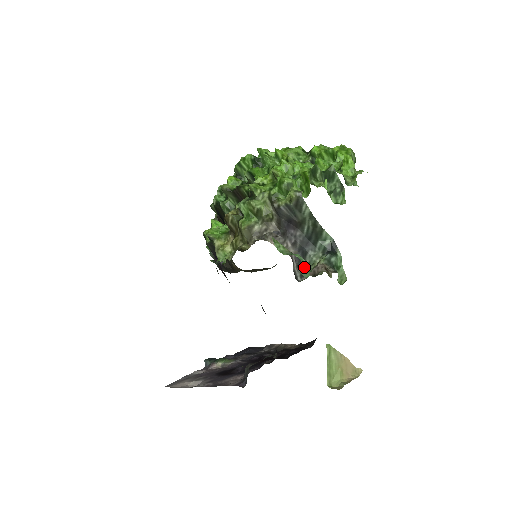
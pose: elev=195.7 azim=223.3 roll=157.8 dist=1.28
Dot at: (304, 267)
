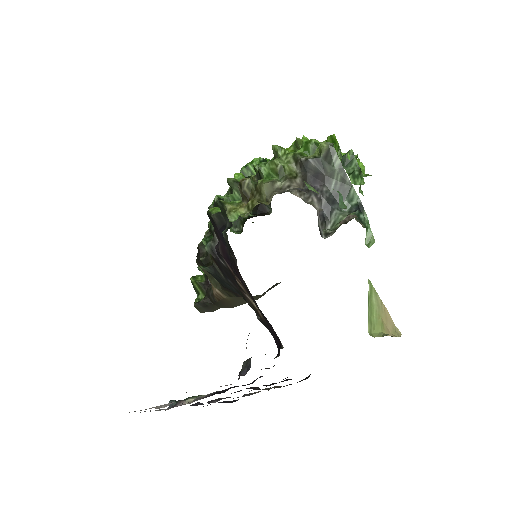
Dot at: (341, 200)
